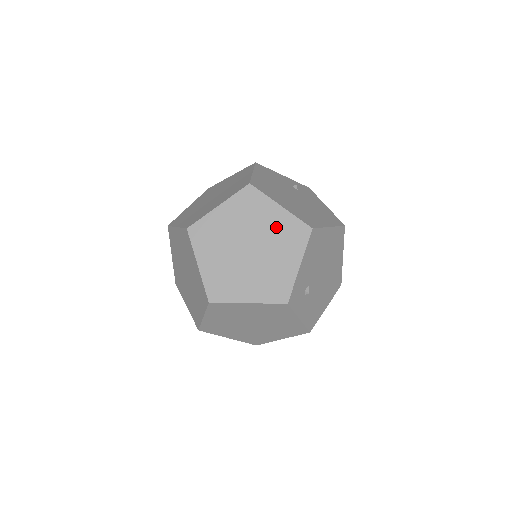
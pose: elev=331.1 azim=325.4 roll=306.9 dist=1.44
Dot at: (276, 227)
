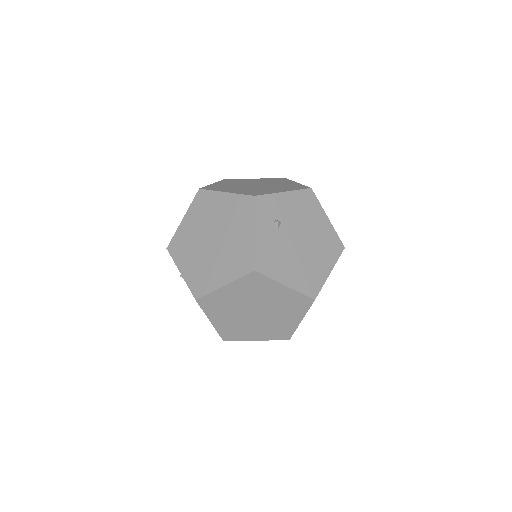
Dot at: (285, 185)
